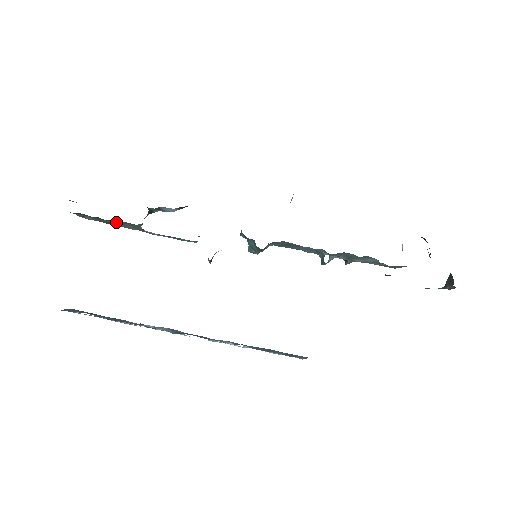
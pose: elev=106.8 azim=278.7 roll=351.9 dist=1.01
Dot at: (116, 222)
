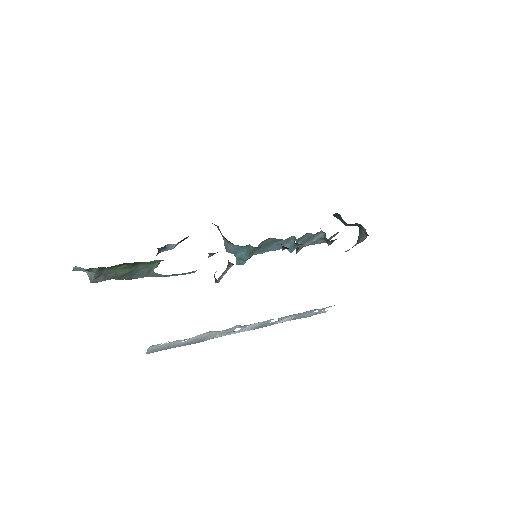
Dot at: (132, 271)
